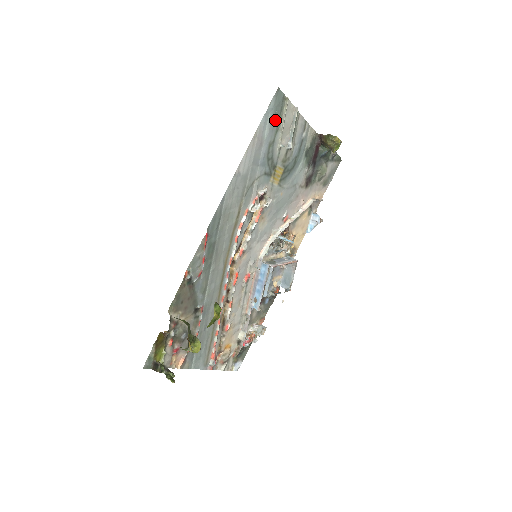
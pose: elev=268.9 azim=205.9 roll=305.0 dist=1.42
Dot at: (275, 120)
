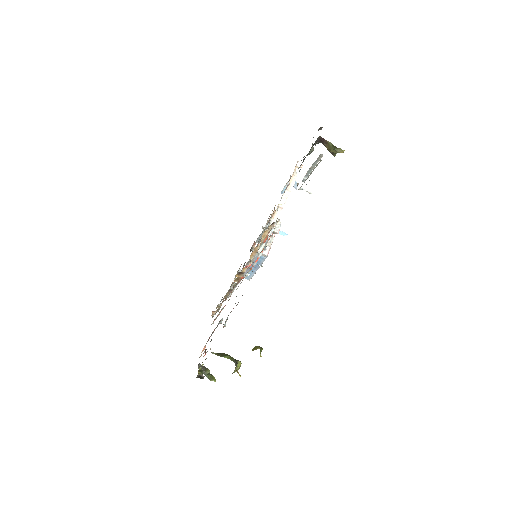
Dot at: occluded
